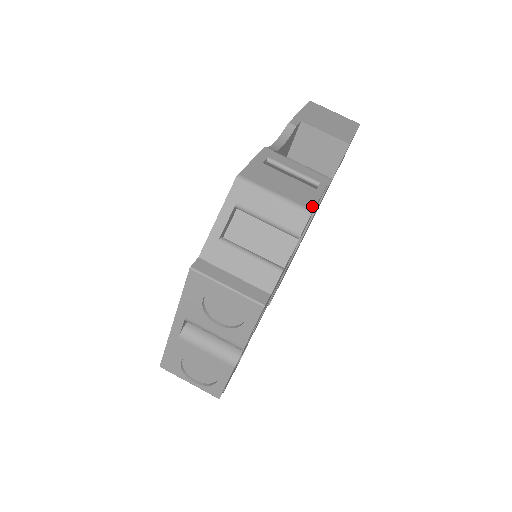
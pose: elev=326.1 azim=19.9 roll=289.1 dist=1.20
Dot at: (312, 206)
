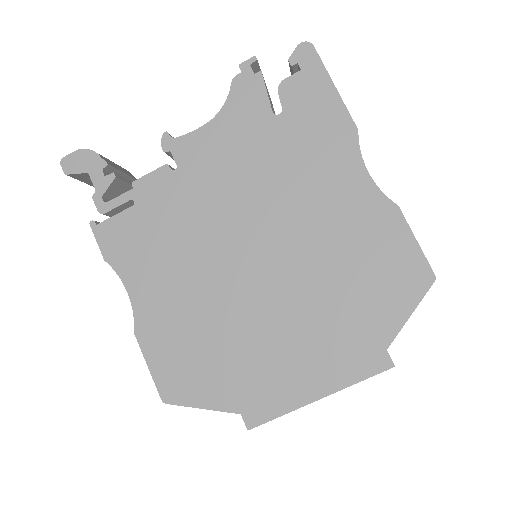
Dot at: occluded
